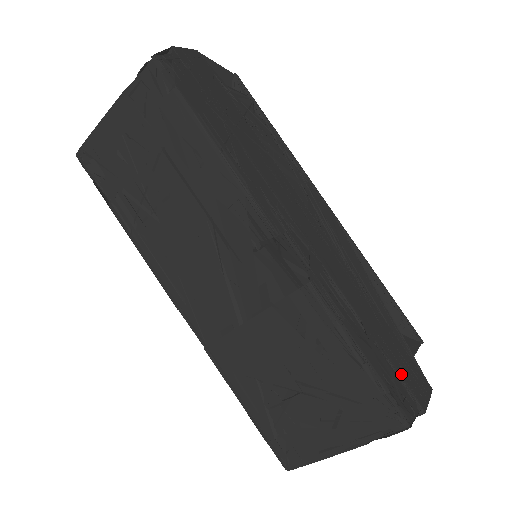
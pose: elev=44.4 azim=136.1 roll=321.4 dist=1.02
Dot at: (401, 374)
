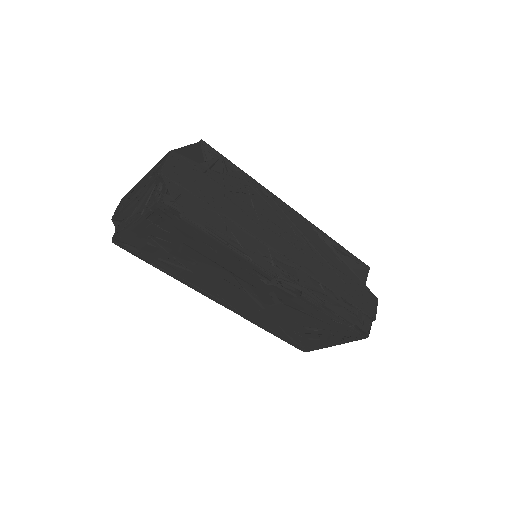
Dot at: (360, 307)
